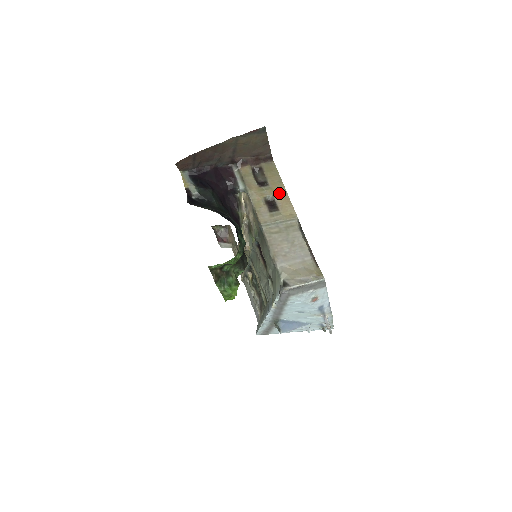
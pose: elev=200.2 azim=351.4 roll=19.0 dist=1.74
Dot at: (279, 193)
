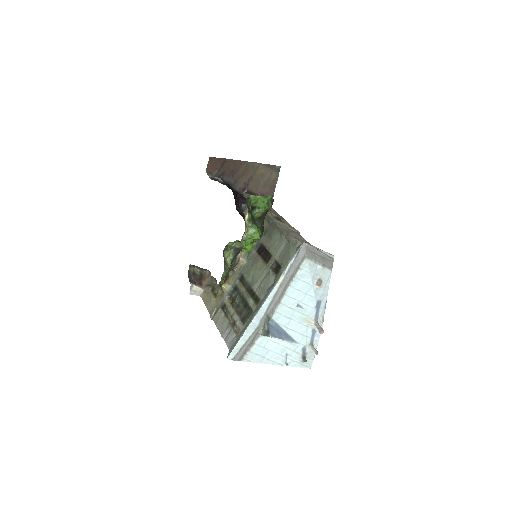
Dot at: (281, 218)
